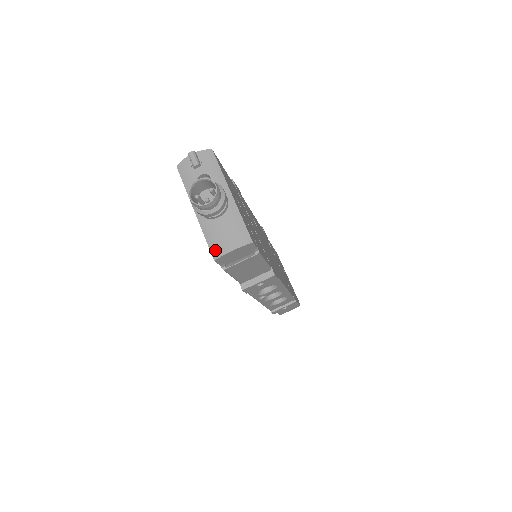
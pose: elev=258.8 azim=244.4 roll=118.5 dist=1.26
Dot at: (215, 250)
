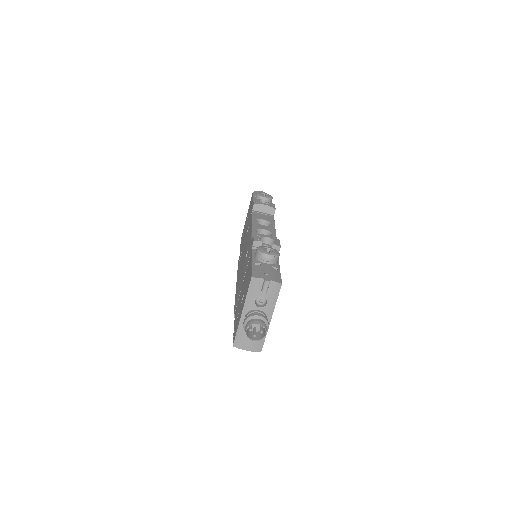
Dot at: (238, 343)
